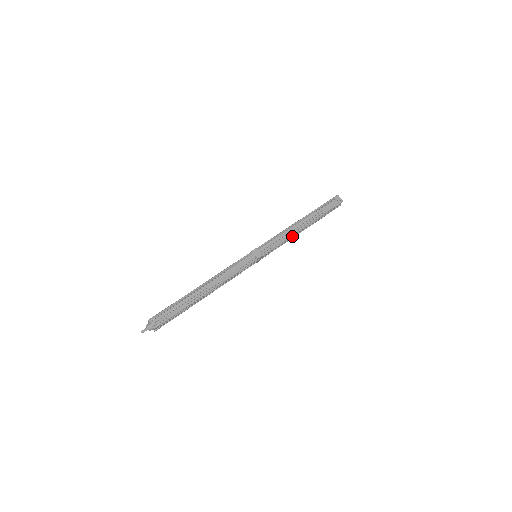
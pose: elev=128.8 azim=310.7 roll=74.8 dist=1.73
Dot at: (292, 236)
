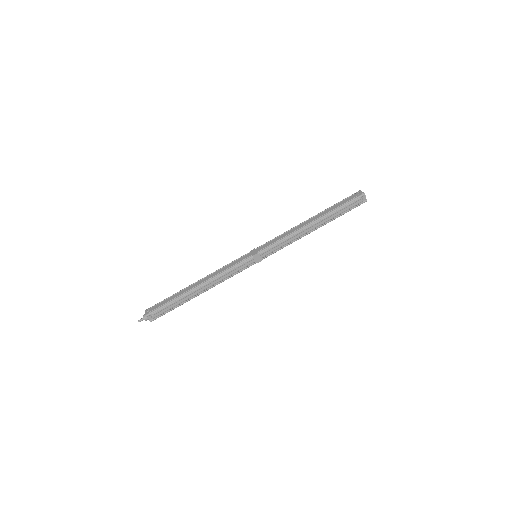
Dot at: (298, 237)
